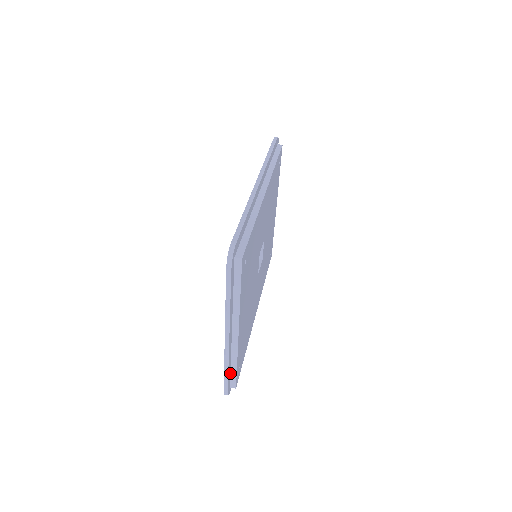
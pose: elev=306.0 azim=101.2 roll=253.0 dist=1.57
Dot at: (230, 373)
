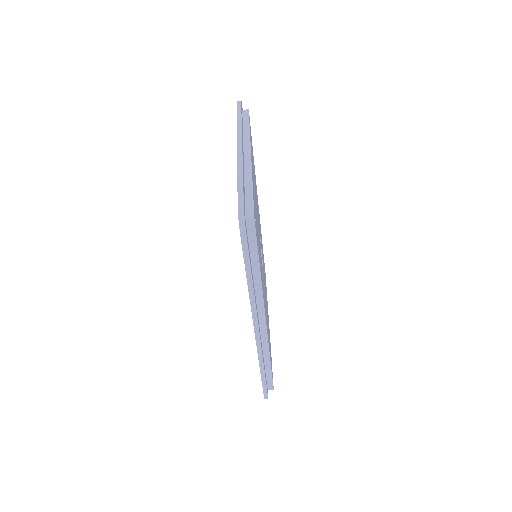
Dot at: occluded
